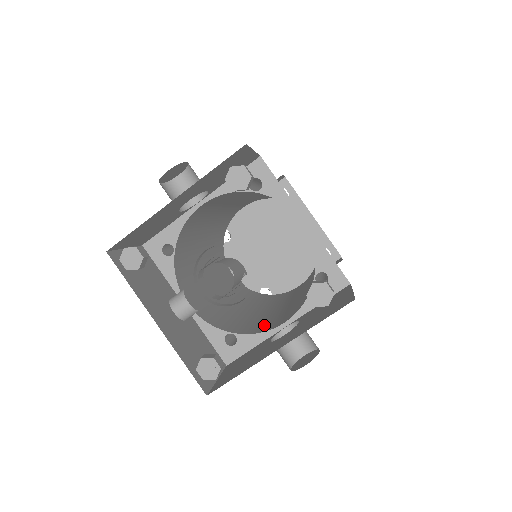
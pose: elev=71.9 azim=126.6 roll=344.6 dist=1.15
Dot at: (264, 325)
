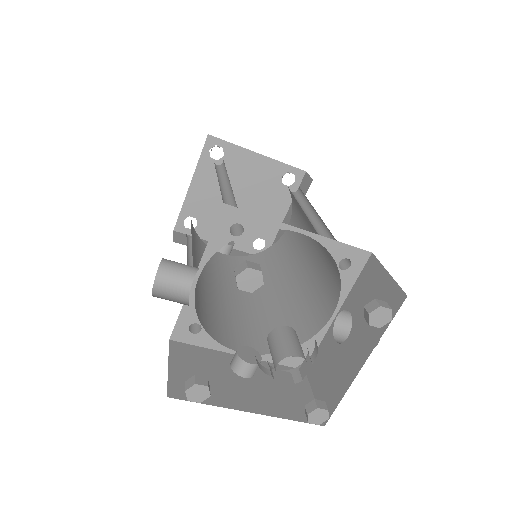
Dot at: (310, 317)
